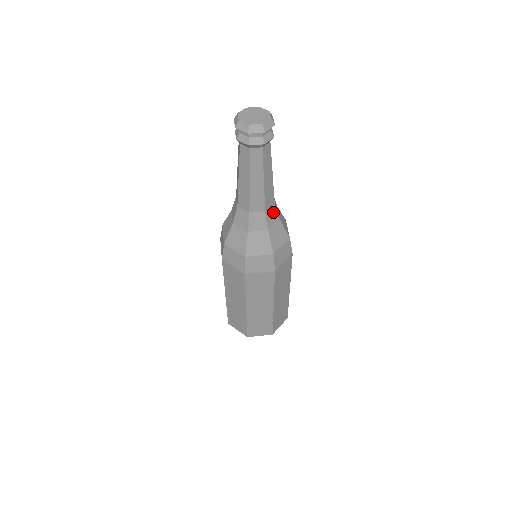
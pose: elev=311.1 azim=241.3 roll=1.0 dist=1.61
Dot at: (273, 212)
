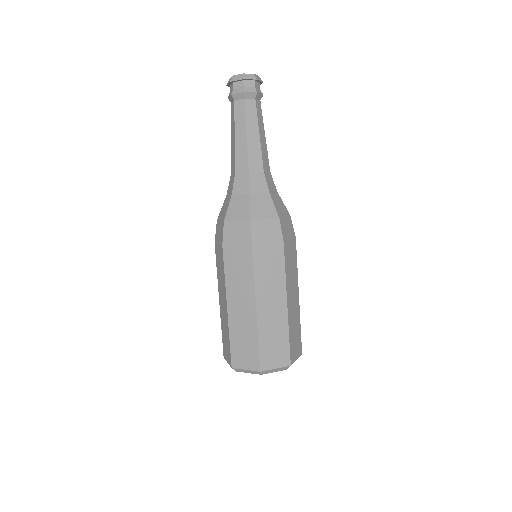
Dot at: (270, 179)
